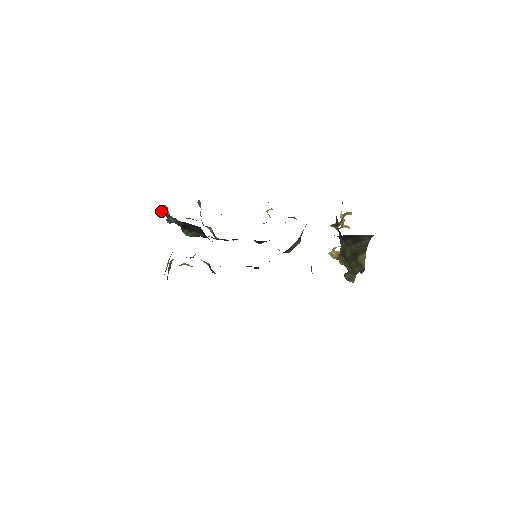
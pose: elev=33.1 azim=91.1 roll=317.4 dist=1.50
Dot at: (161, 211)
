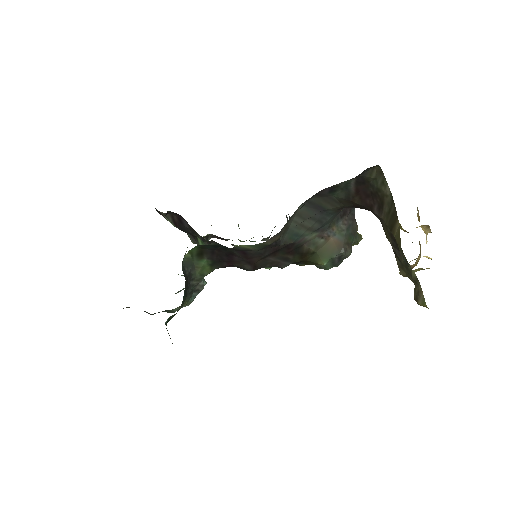
Dot at: (156, 209)
